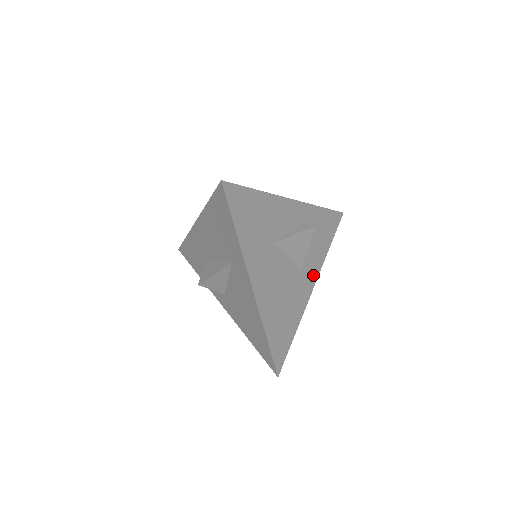
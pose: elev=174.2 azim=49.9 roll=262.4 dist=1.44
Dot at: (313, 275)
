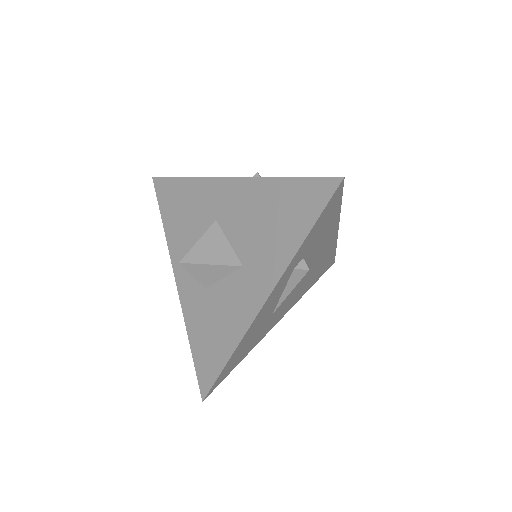
Dot at: (331, 235)
